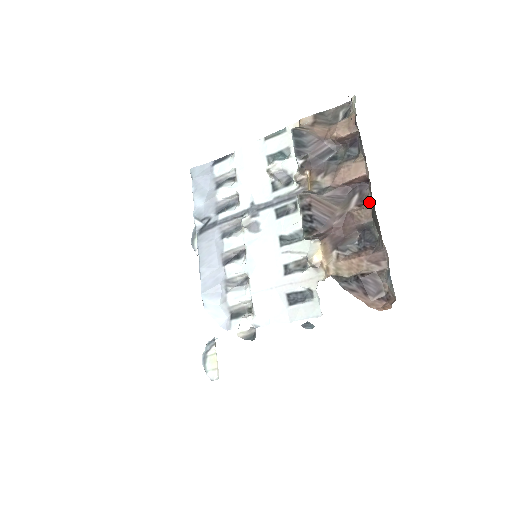
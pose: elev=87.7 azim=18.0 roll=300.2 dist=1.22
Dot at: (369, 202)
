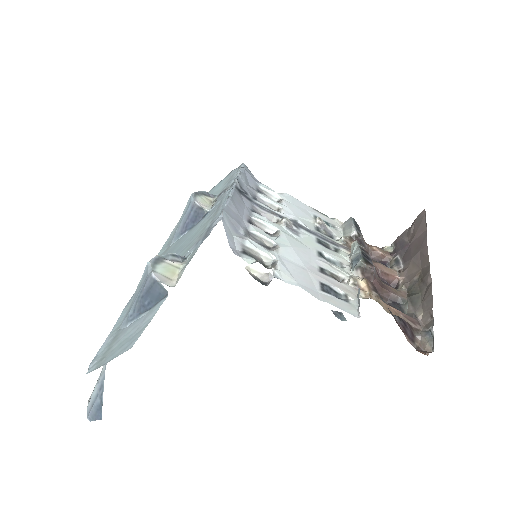
Dot at: (403, 290)
